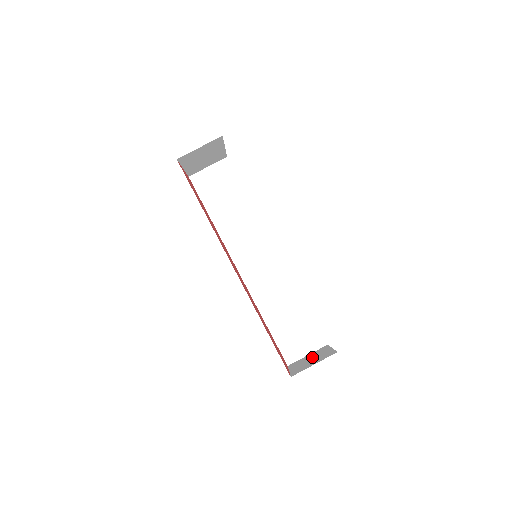
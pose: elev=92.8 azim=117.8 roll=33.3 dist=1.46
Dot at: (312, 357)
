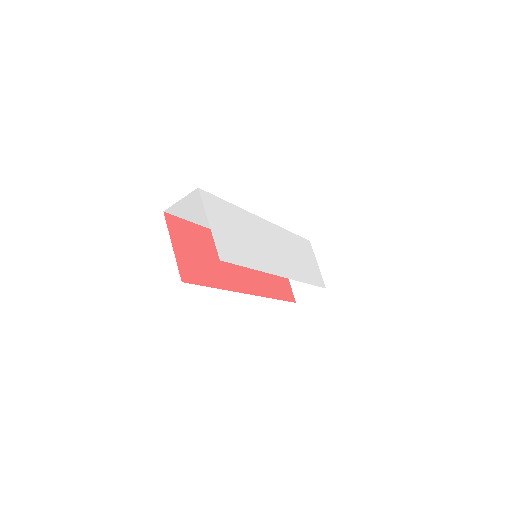
Dot at: occluded
